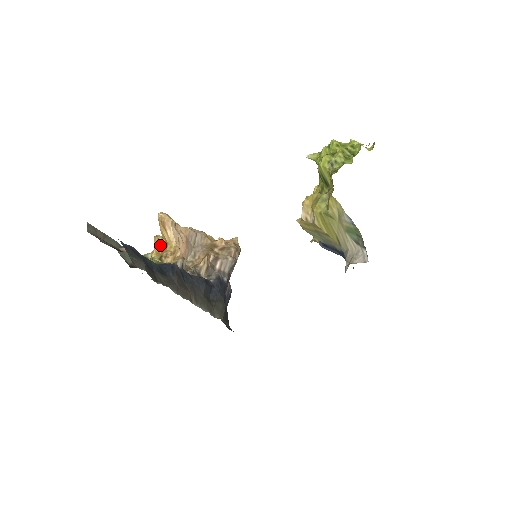
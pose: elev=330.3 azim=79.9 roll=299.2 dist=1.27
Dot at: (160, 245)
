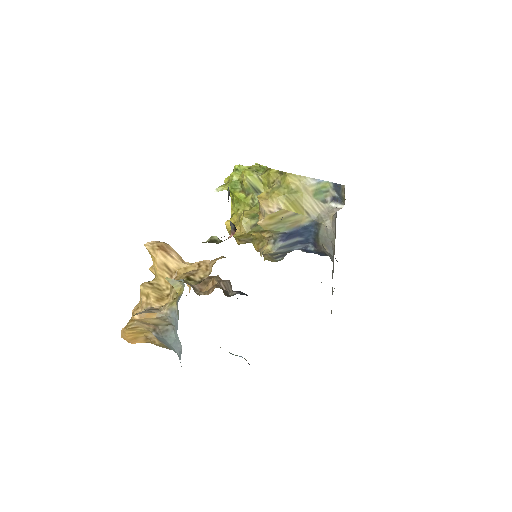
Dot at: (156, 288)
